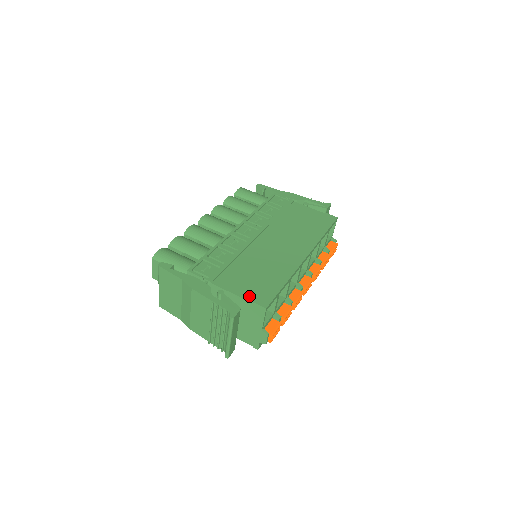
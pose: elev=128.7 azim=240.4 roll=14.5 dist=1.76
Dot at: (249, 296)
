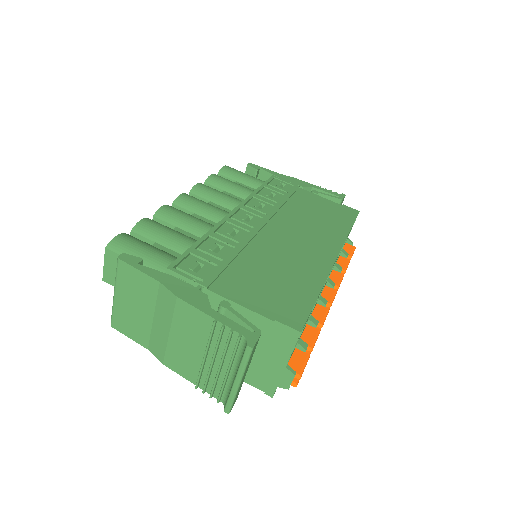
Dot at: (270, 312)
